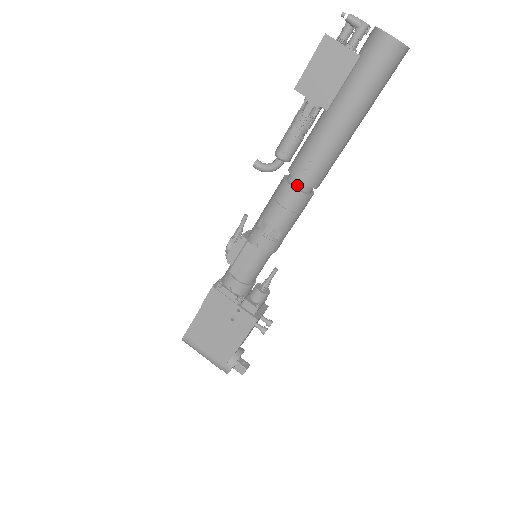
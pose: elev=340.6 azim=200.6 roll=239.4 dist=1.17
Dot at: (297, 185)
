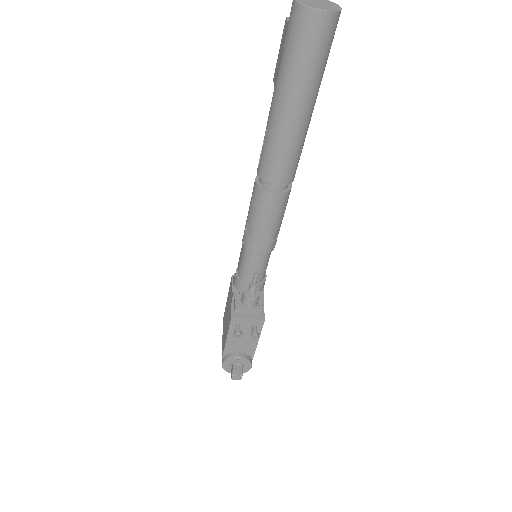
Dot at: occluded
